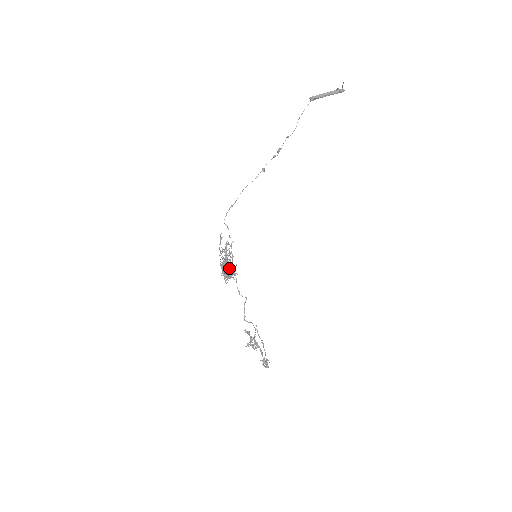
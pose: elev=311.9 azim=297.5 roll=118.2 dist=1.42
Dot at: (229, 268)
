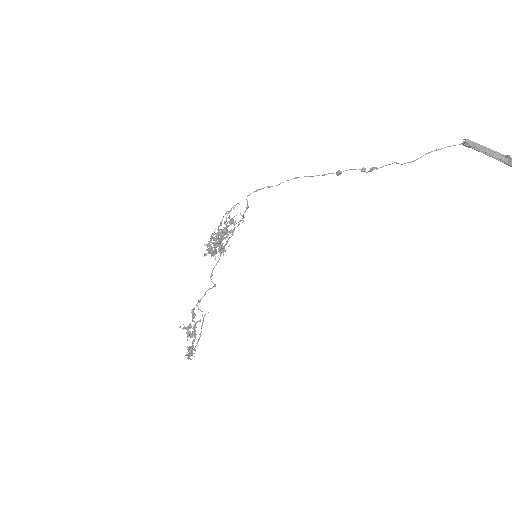
Dot at: (220, 243)
